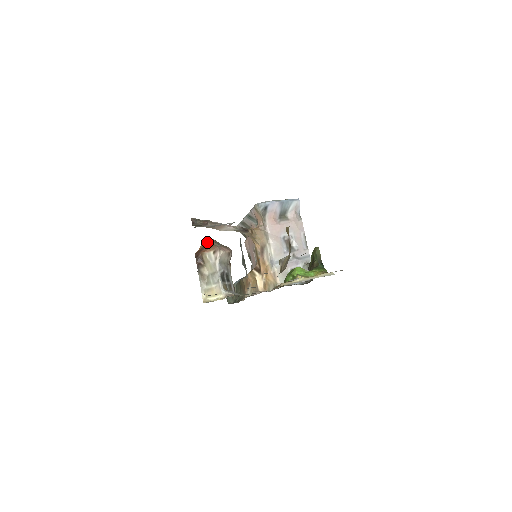
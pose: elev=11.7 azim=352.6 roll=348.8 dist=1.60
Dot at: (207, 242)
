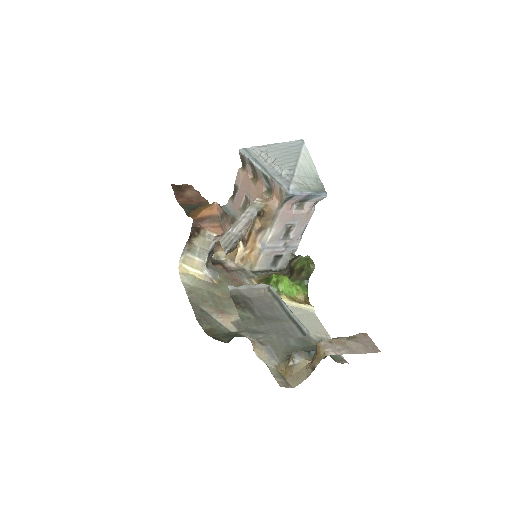
Dot at: (213, 213)
